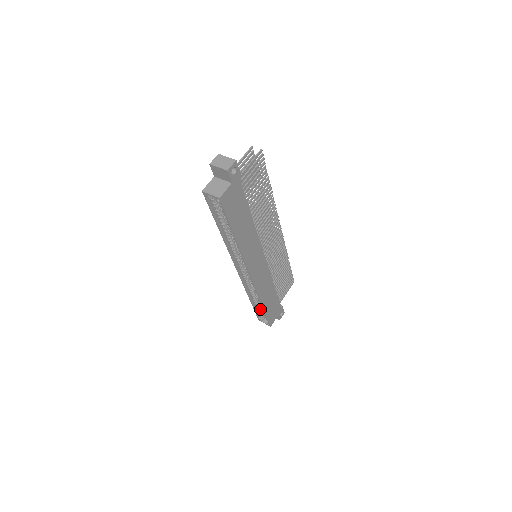
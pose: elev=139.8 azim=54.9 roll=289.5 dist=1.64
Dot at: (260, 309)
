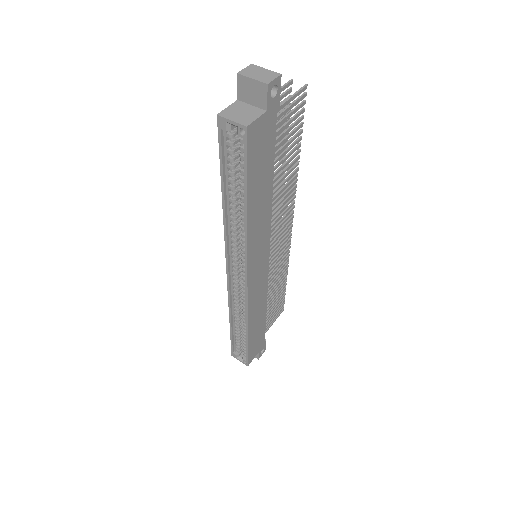
Dot at: (239, 339)
